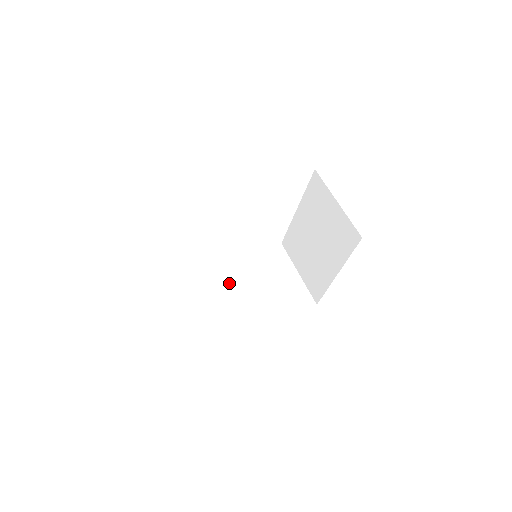
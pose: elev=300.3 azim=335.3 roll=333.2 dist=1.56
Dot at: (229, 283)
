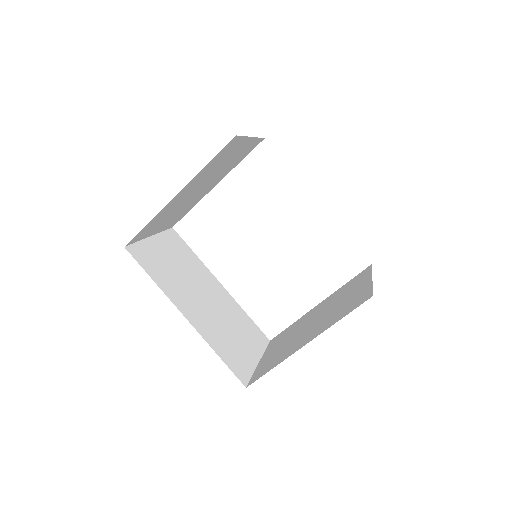
Dot at: (200, 284)
